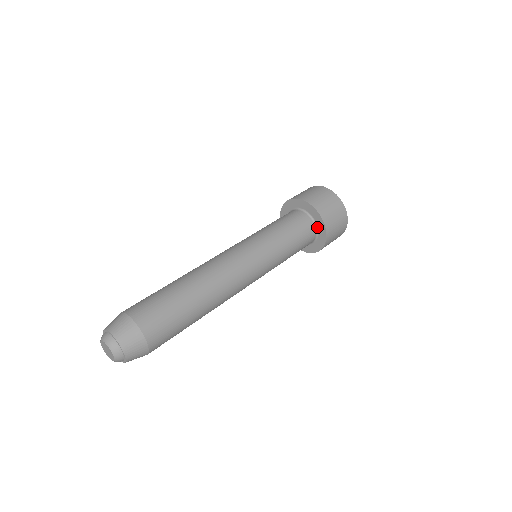
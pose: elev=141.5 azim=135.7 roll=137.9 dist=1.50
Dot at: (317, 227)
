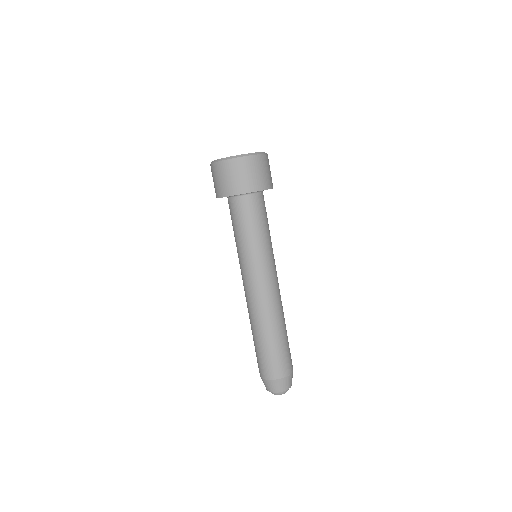
Dot at: occluded
